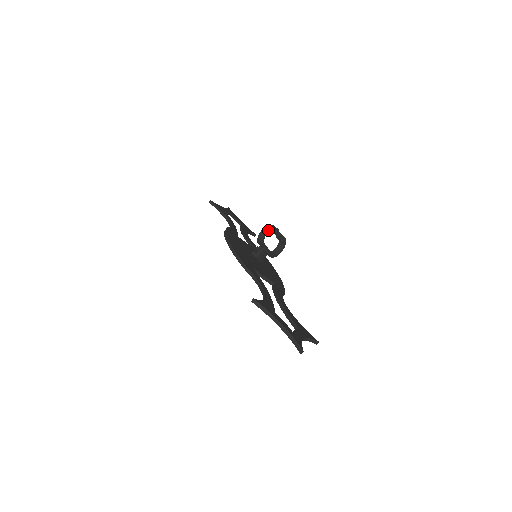
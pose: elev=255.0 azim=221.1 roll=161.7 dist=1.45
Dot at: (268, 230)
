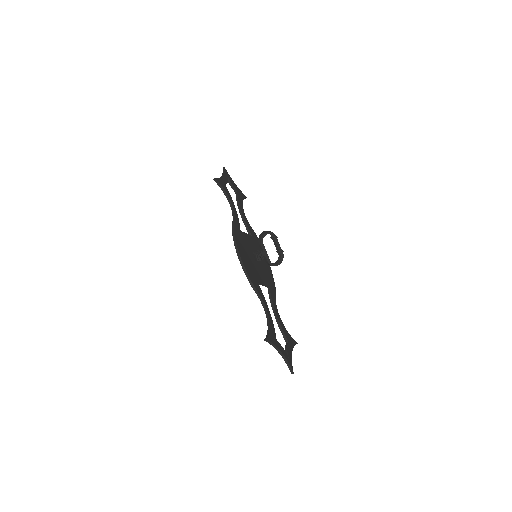
Dot at: (268, 232)
